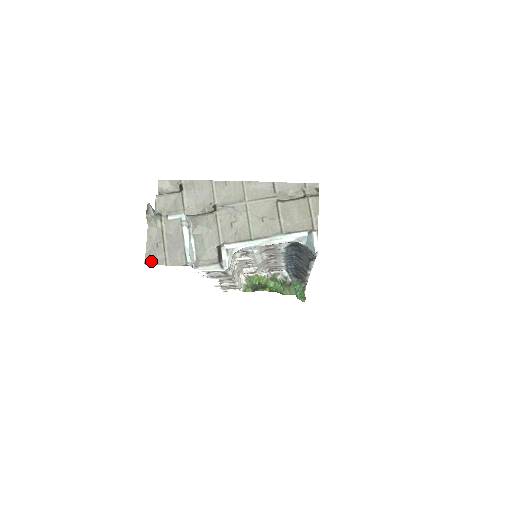
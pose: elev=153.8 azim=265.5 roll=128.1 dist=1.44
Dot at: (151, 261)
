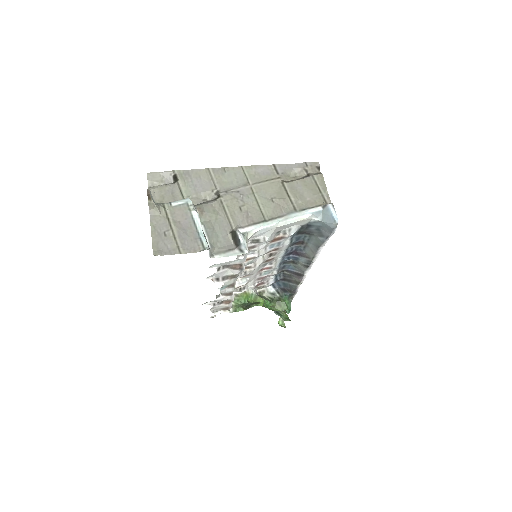
Dot at: (161, 251)
